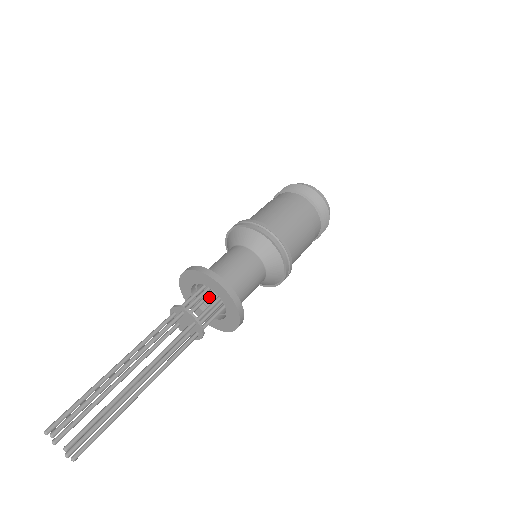
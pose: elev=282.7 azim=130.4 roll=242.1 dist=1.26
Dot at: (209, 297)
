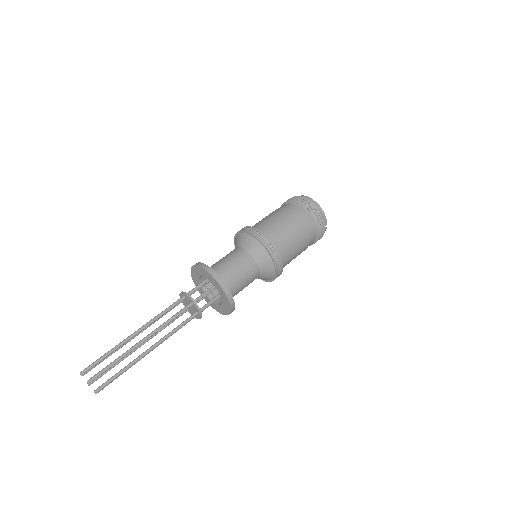
Dot at: (217, 290)
